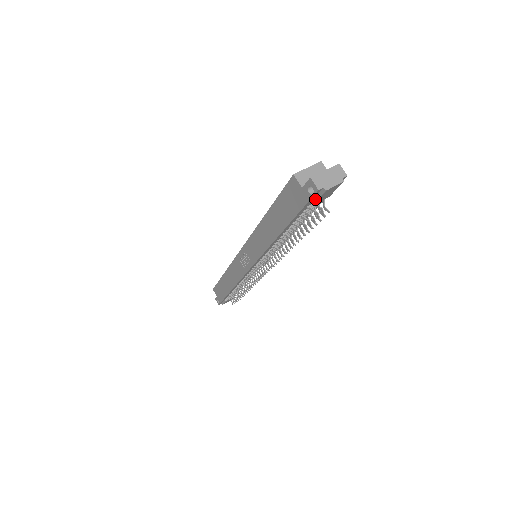
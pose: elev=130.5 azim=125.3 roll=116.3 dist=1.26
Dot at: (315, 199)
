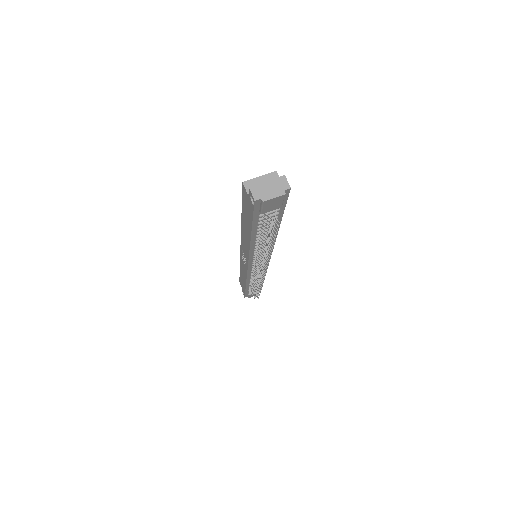
Dot at: (260, 209)
